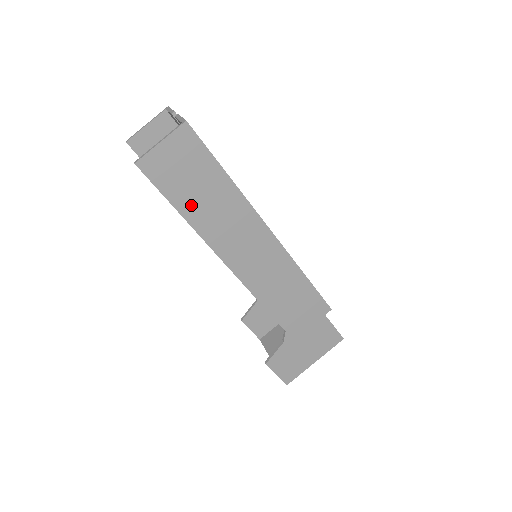
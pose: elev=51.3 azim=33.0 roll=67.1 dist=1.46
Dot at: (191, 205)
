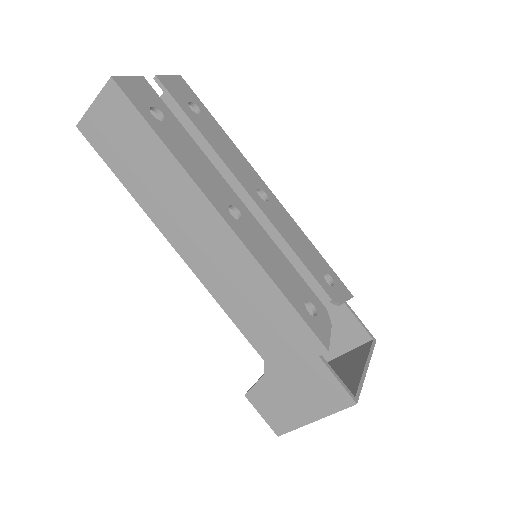
Dot at: (131, 175)
